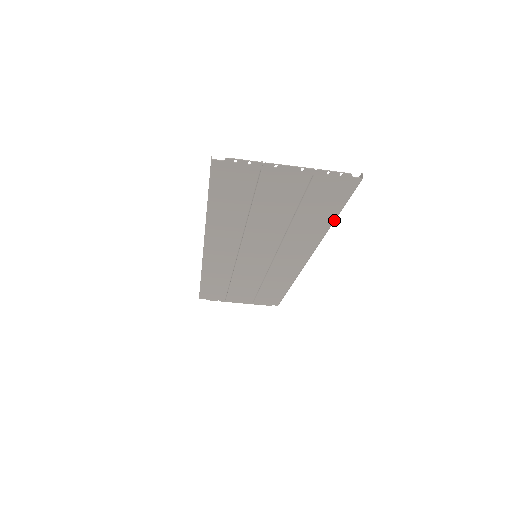
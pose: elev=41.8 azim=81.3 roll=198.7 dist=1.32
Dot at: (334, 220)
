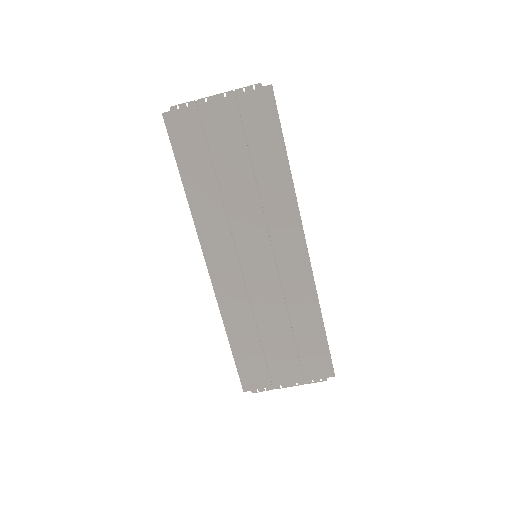
Dot at: (286, 155)
